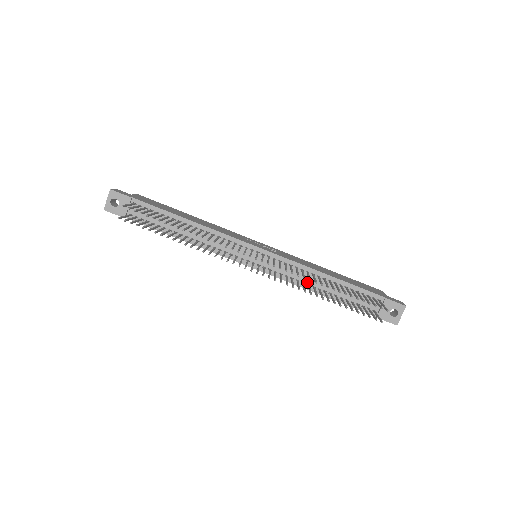
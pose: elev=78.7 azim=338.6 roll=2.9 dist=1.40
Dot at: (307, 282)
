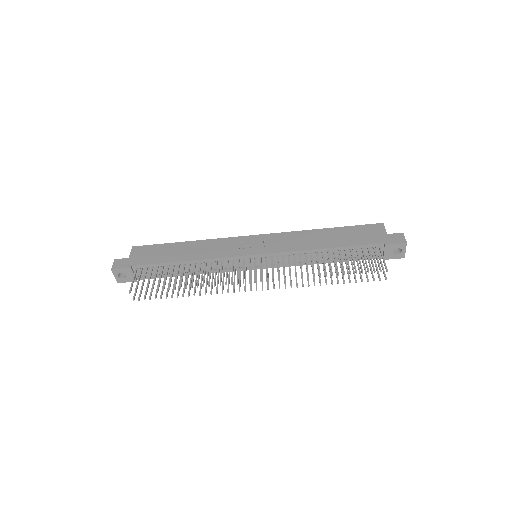
Dot at: (309, 260)
